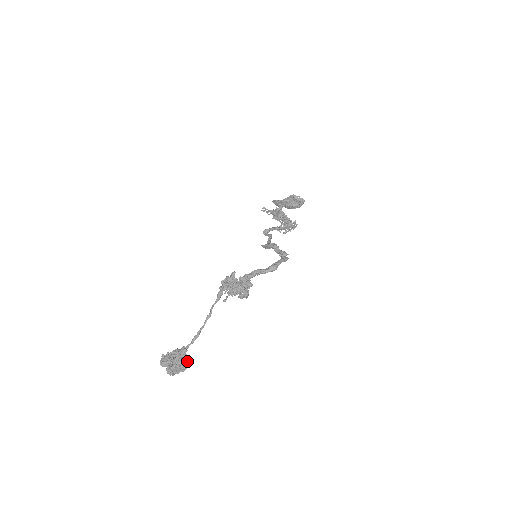
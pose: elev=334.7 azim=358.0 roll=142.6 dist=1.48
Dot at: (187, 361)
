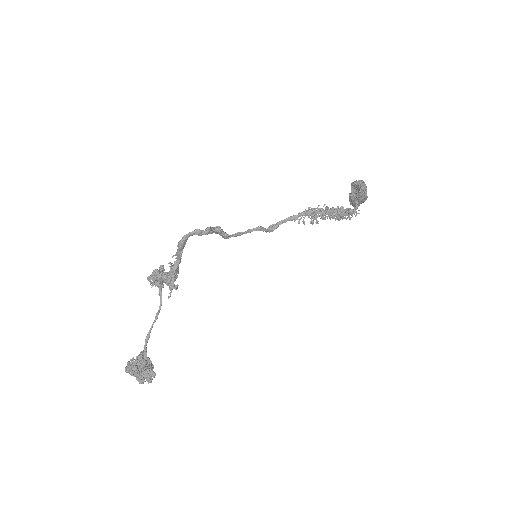
Dot at: (144, 365)
